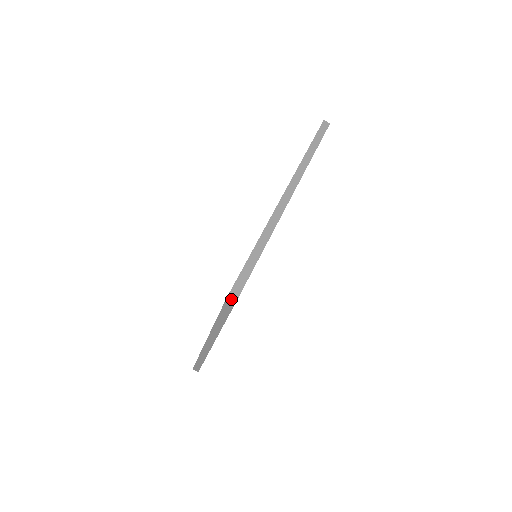
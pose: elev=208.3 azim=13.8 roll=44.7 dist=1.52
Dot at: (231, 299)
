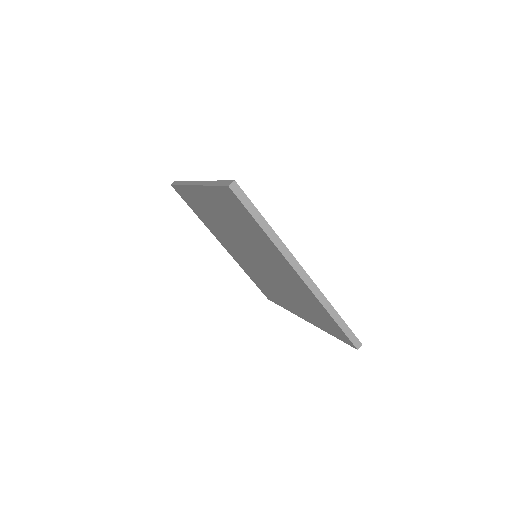
Dot at: (231, 184)
